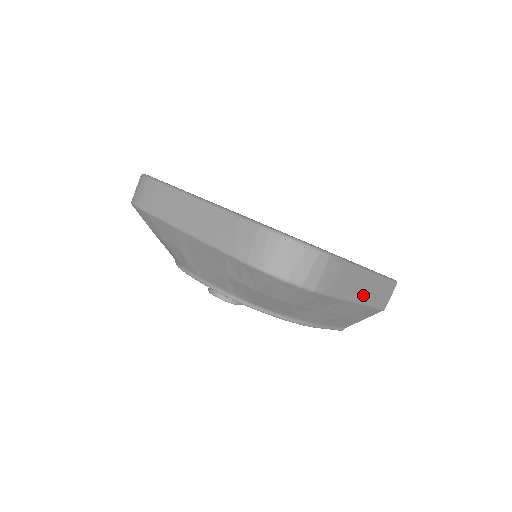
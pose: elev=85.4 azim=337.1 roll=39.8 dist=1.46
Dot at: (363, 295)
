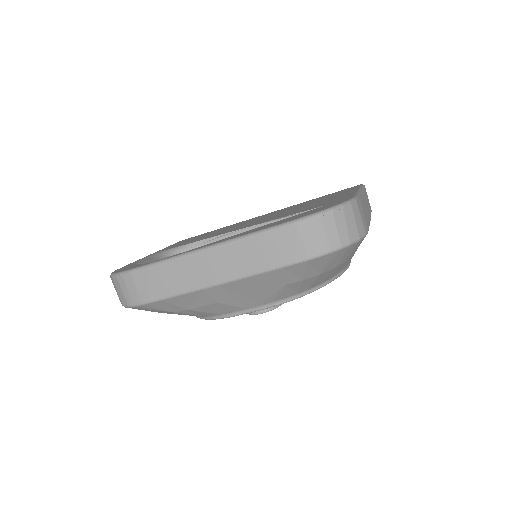
Dot at: (368, 212)
